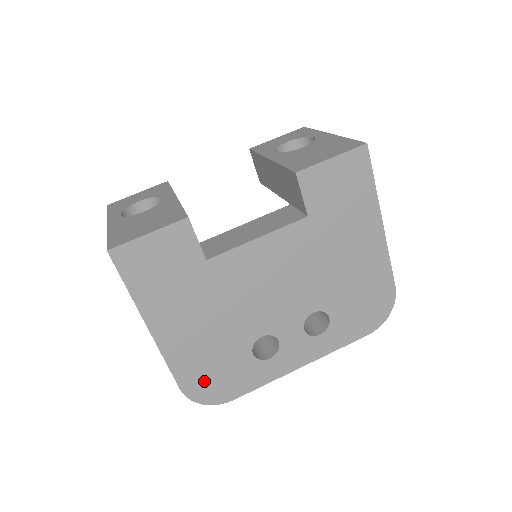
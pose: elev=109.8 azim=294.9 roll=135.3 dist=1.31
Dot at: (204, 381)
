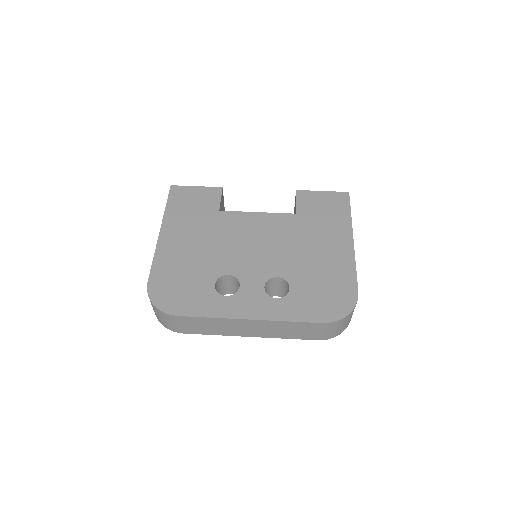
Dot at: (167, 286)
